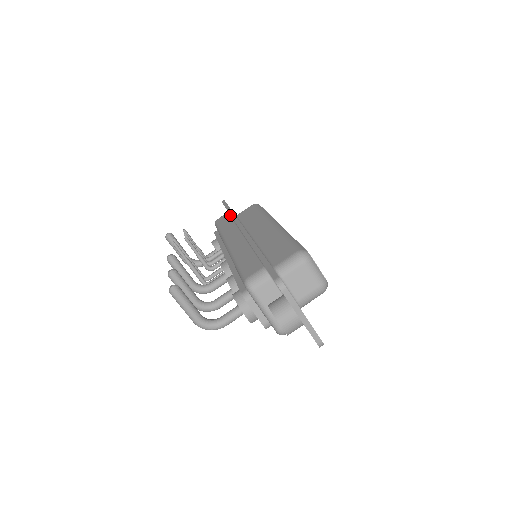
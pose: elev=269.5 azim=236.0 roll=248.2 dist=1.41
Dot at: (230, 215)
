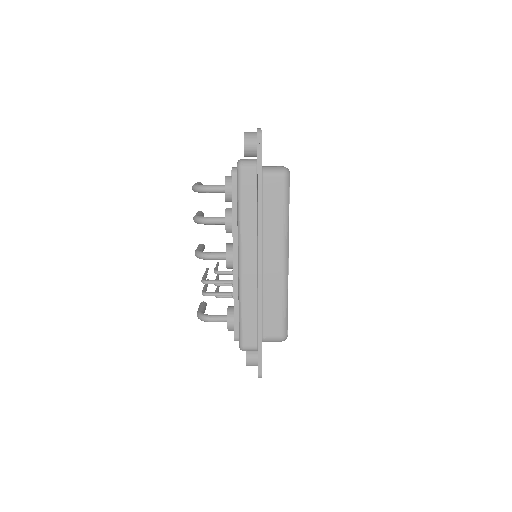
Dot at: occluded
